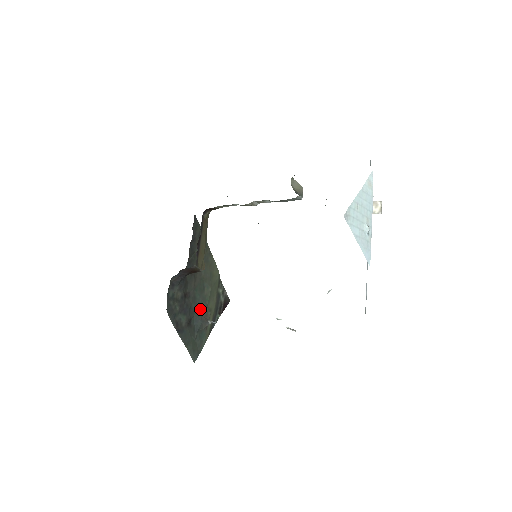
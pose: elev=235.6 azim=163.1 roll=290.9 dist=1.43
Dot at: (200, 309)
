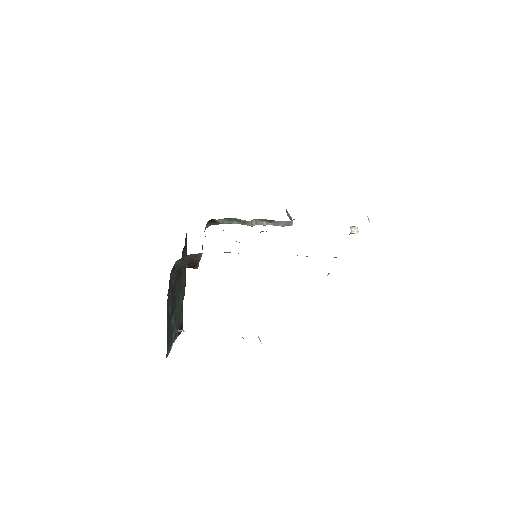
Dot at: (175, 312)
